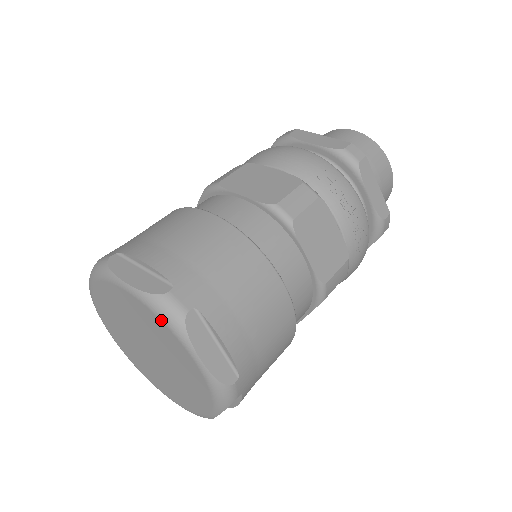
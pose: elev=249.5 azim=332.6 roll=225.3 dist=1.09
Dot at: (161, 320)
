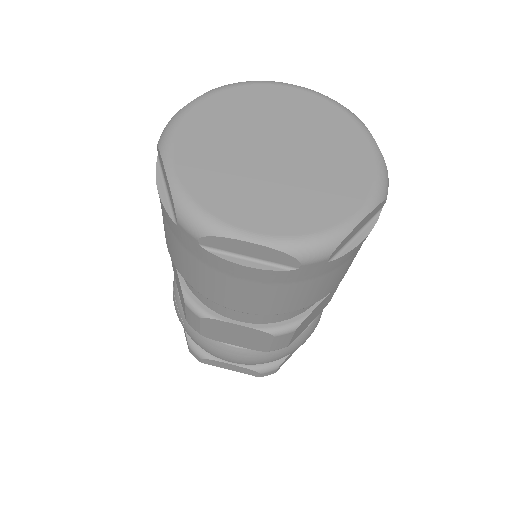
Dot at: (336, 105)
